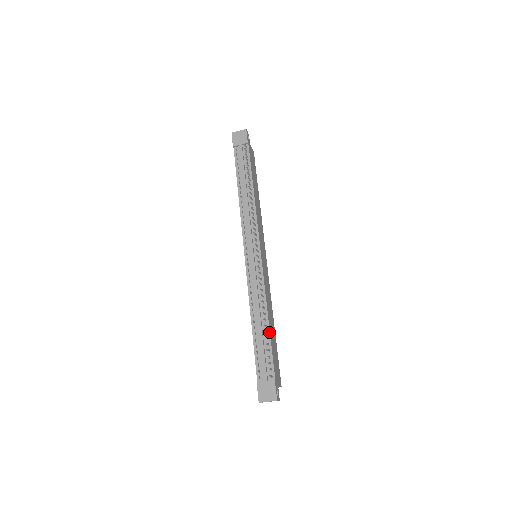
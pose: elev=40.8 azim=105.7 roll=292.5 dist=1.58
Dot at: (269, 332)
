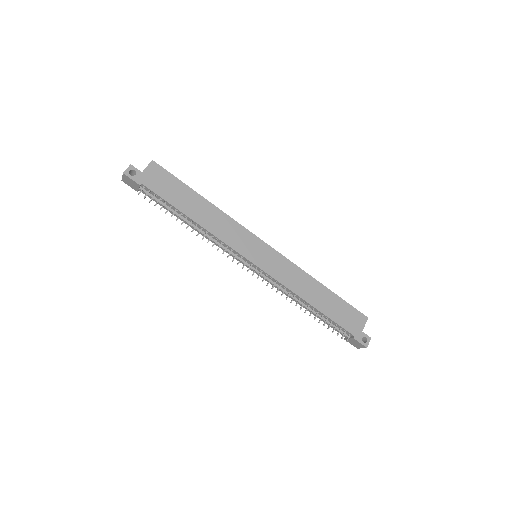
Dot at: (319, 312)
